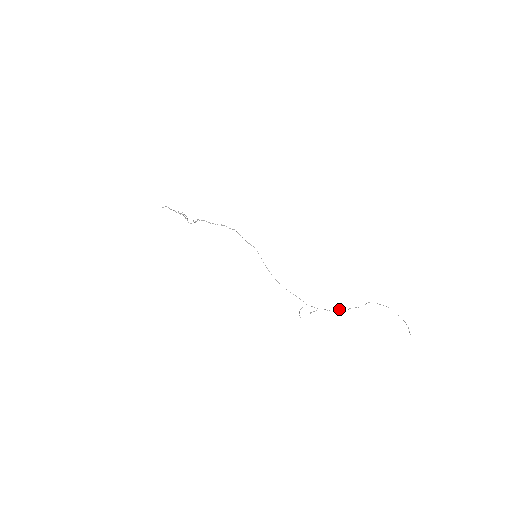
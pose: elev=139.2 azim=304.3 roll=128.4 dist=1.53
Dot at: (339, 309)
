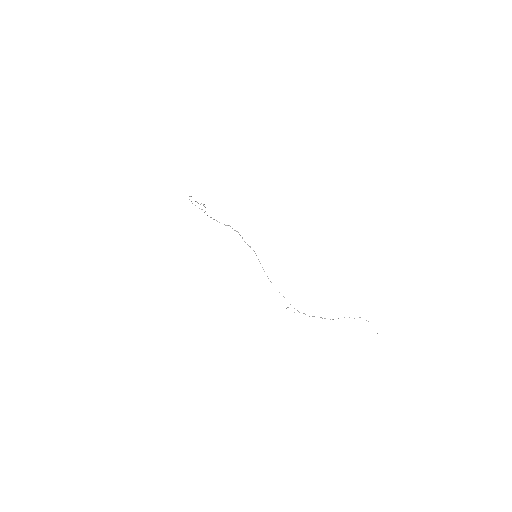
Dot at: occluded
